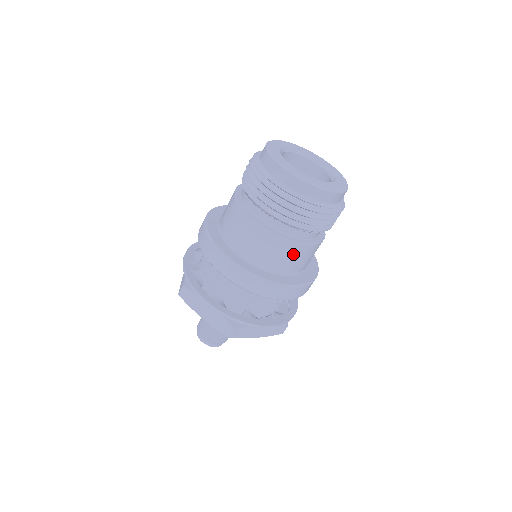
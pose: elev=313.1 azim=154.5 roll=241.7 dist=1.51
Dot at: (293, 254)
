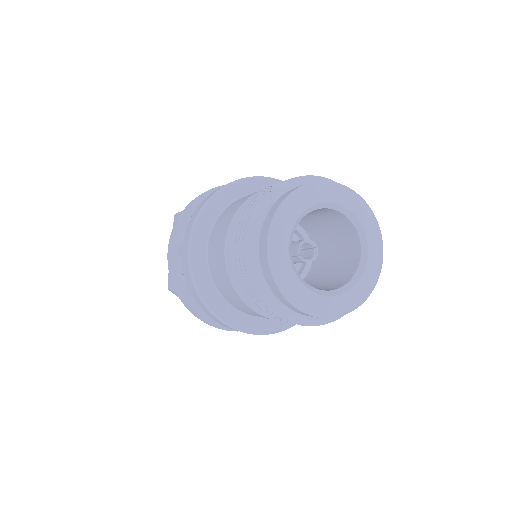
Dot at: occluded
